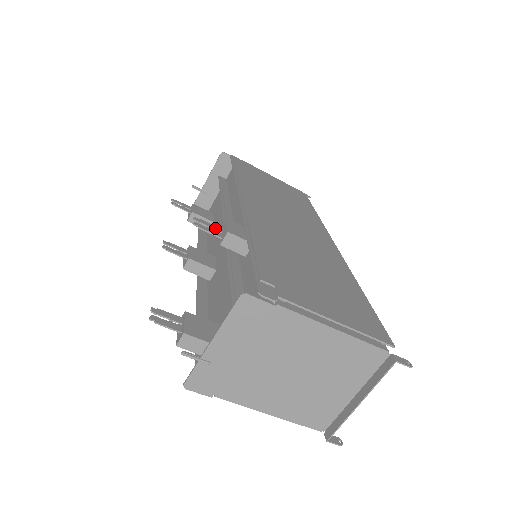
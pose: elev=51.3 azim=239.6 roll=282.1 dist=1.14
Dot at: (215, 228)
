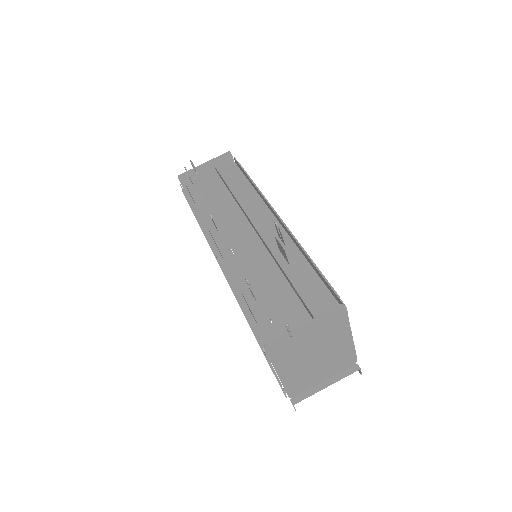
Dot at: (280, 235)
